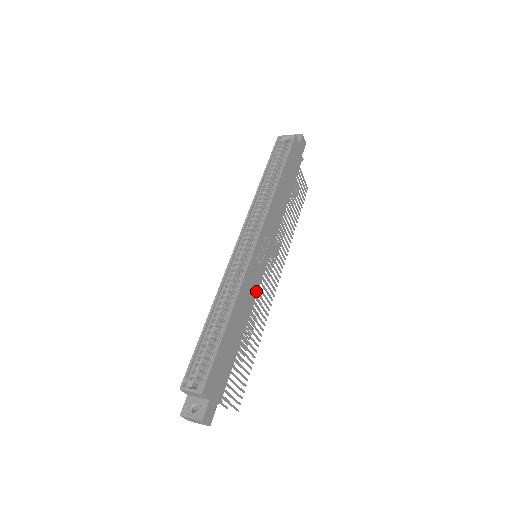
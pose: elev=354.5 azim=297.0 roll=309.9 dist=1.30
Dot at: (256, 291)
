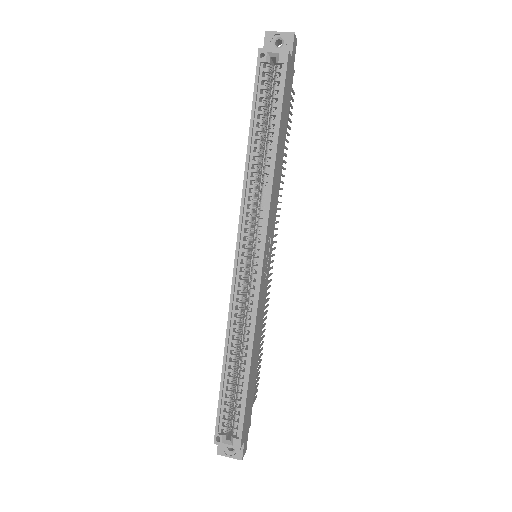
Dot at: (264, 303)
